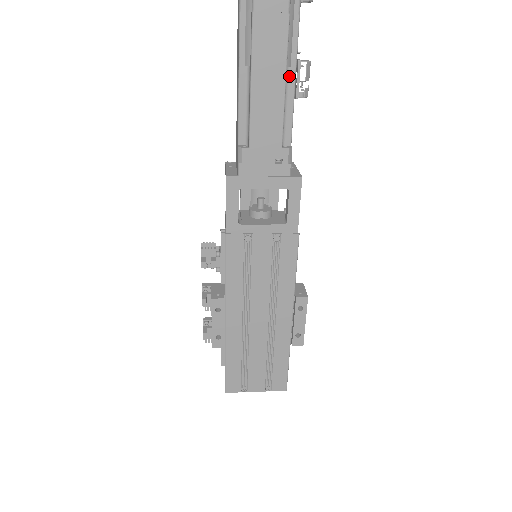
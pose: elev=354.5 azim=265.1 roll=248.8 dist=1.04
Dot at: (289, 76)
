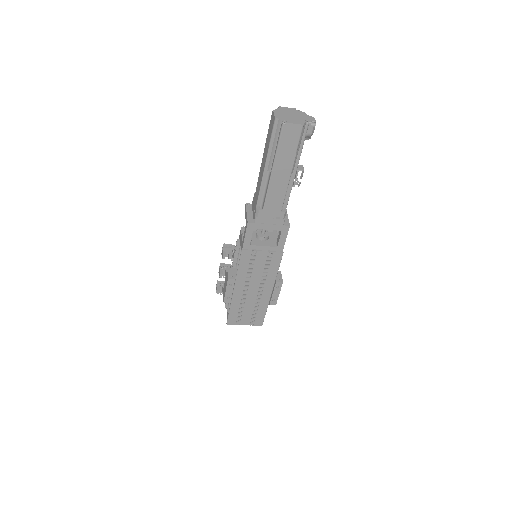
Dot at: (291, 177)
